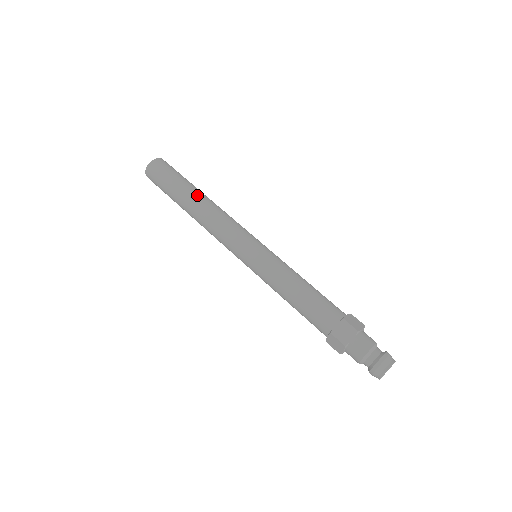
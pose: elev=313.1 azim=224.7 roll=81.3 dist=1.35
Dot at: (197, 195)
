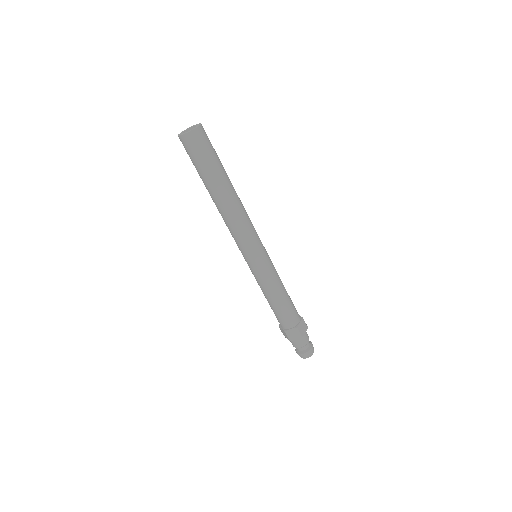
Dot at: (232, 185)
